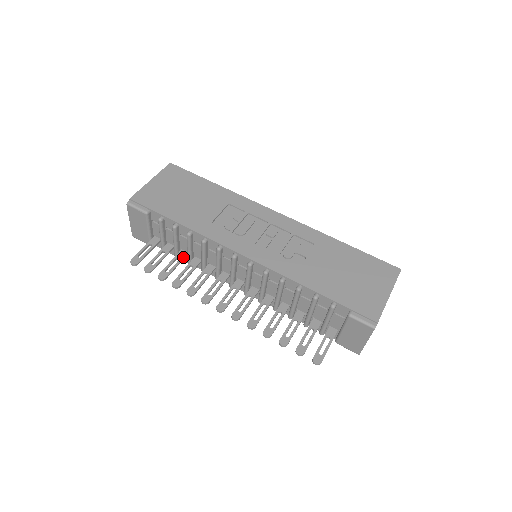
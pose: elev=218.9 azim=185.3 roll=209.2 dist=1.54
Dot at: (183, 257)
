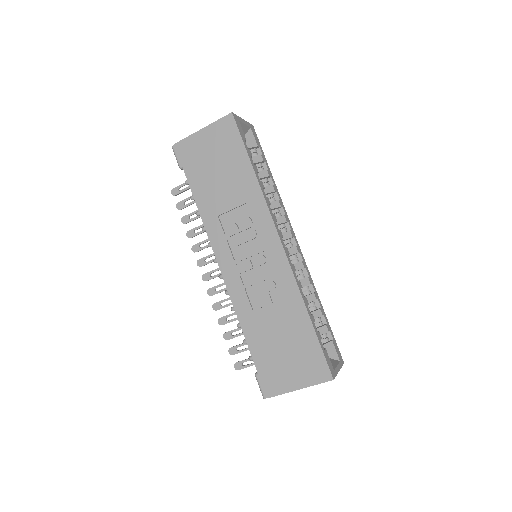
Dot at: occluded
